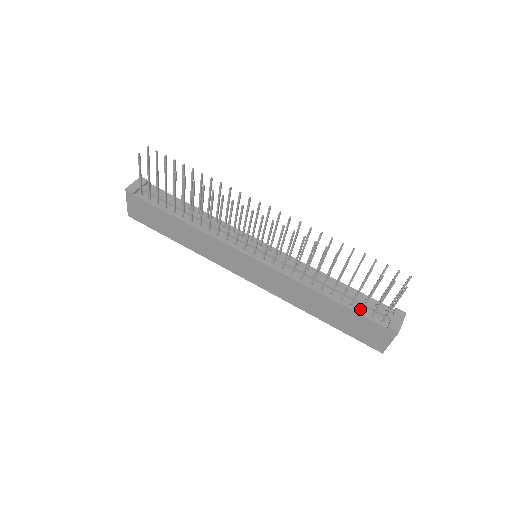
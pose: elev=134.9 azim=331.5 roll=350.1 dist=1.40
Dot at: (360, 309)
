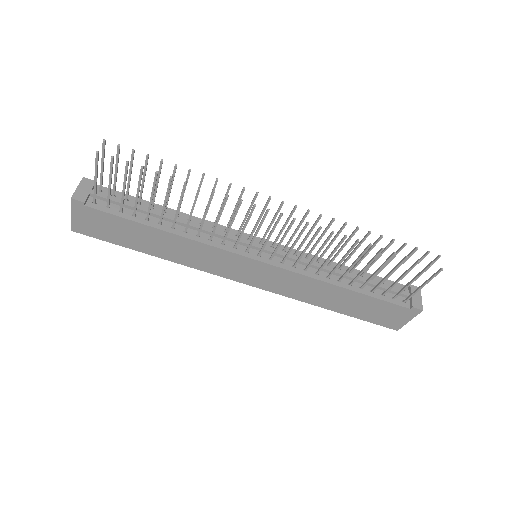
Dot at: (380, 294)
